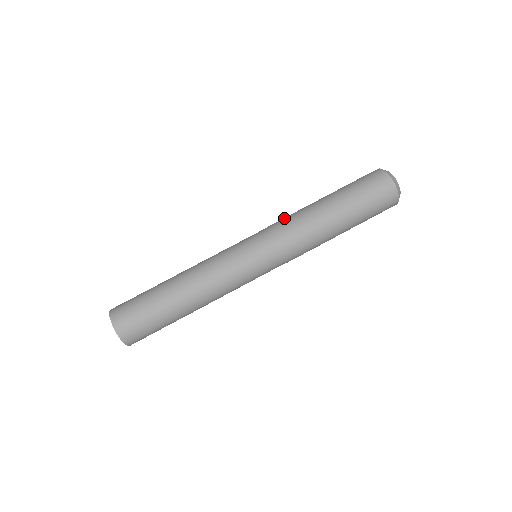
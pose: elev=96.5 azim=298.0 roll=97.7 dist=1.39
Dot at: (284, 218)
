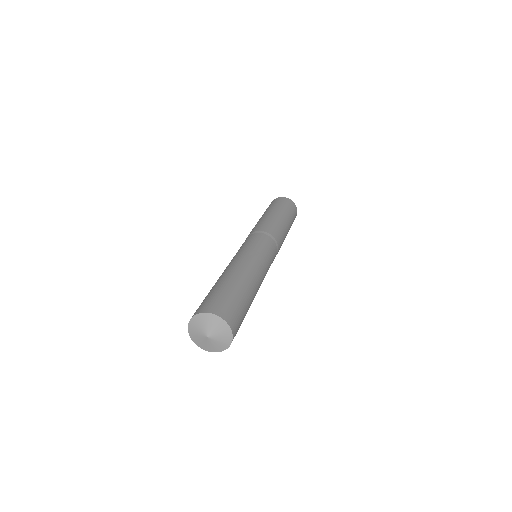
Dot at: (257, 226)
